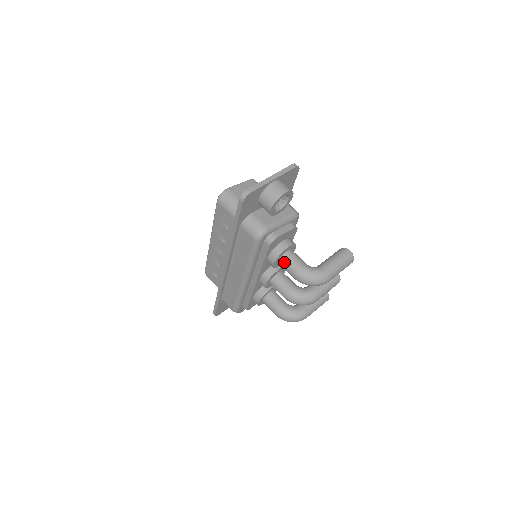
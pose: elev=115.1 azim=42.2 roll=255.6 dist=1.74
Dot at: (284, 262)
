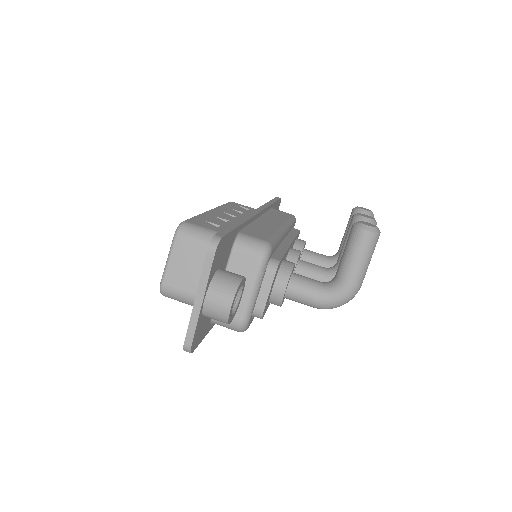
Dot at: occluded
